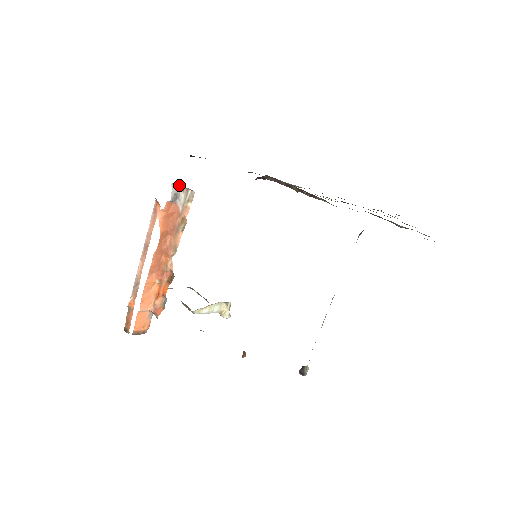
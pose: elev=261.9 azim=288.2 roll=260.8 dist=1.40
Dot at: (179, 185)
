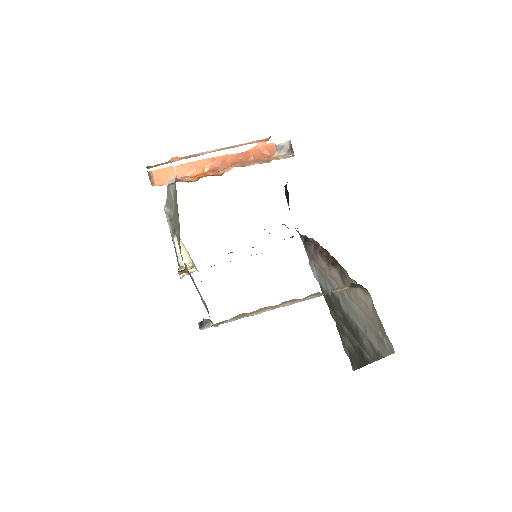
Dot at: (290, 147)
